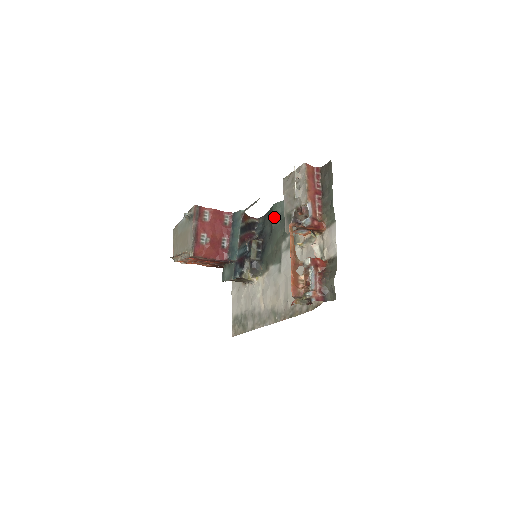
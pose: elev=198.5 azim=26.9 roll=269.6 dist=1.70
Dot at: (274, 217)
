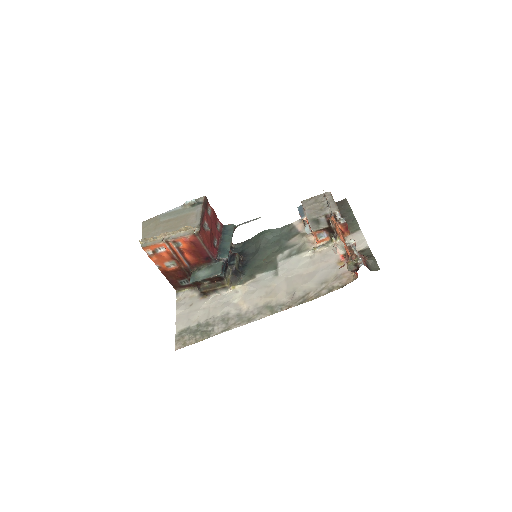
Dot at: (265, 239)
